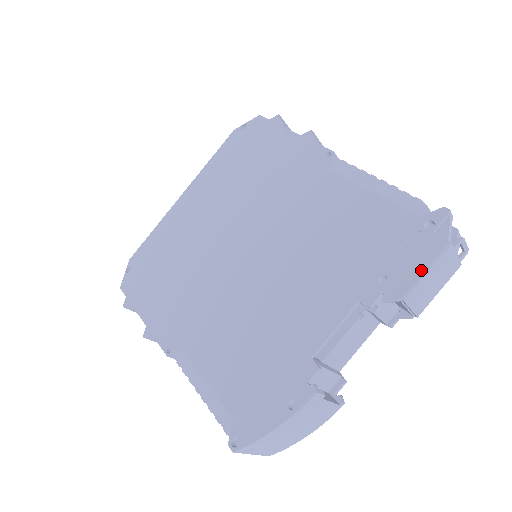
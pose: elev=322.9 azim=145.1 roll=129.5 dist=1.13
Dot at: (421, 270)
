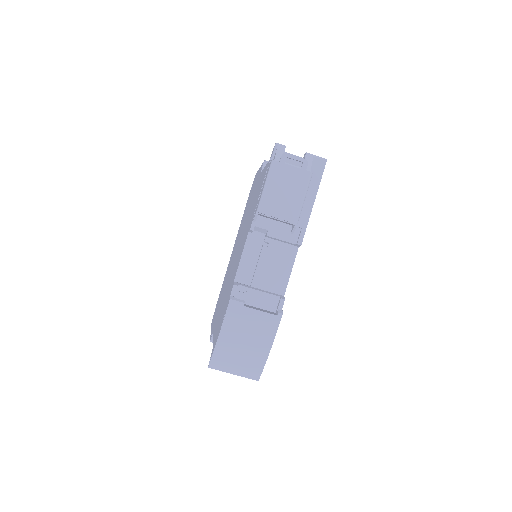
Dot at: (263, 187)
